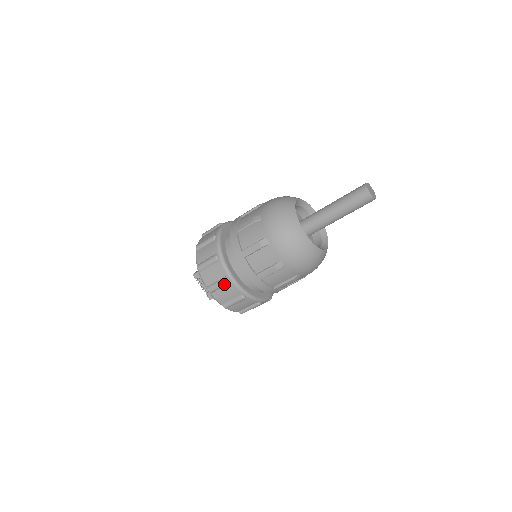
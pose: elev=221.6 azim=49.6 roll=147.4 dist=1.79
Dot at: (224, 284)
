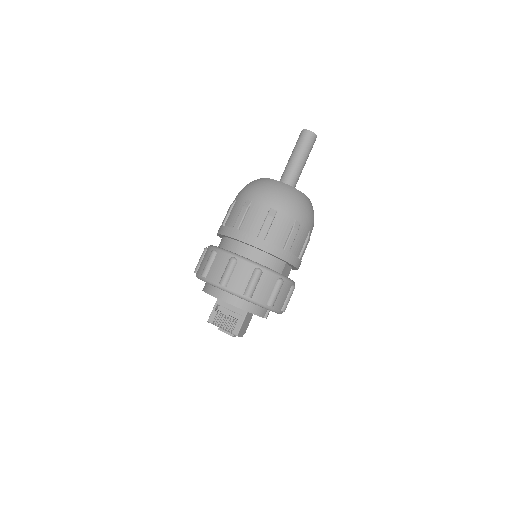
Dot at: (232, 265)
